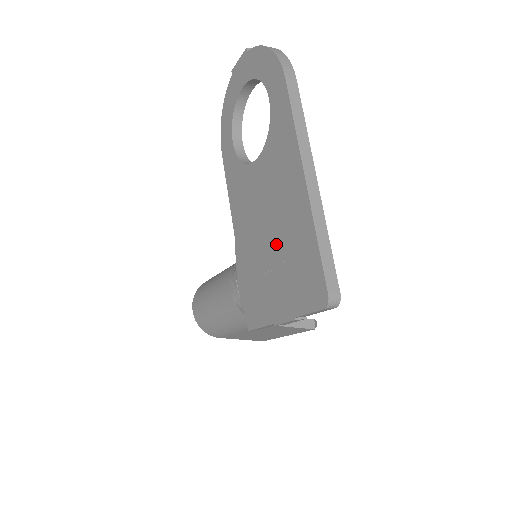
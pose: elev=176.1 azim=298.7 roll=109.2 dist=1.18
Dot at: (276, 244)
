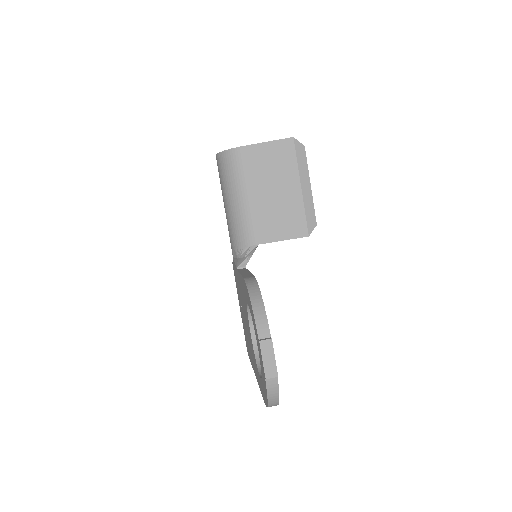
Dot at: (245, 325)
